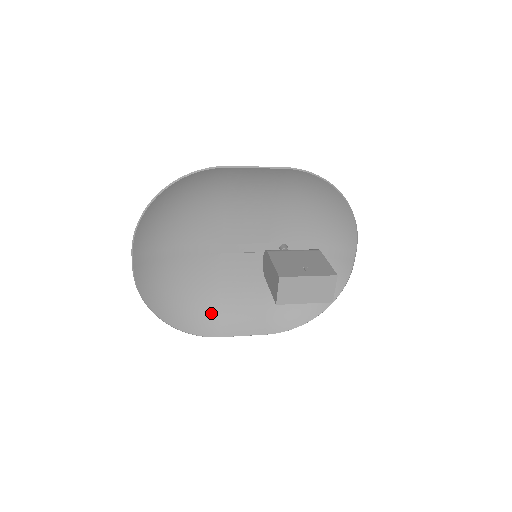
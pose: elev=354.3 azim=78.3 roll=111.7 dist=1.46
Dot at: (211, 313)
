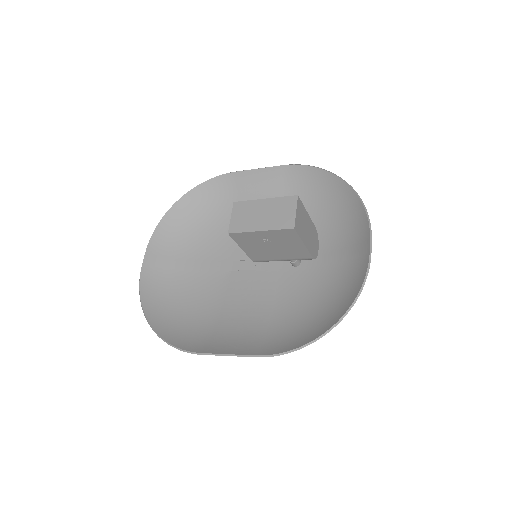
Dot at: (204, 332)
